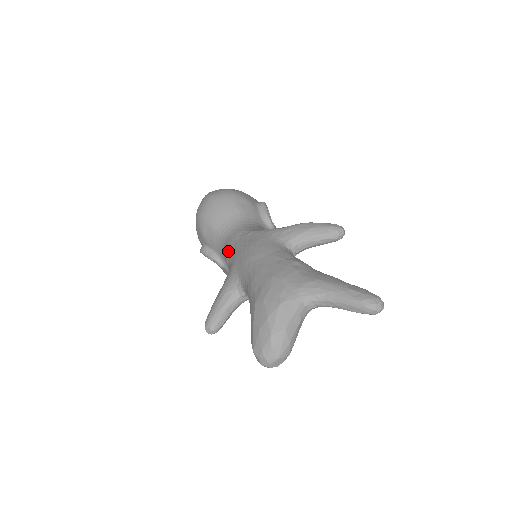
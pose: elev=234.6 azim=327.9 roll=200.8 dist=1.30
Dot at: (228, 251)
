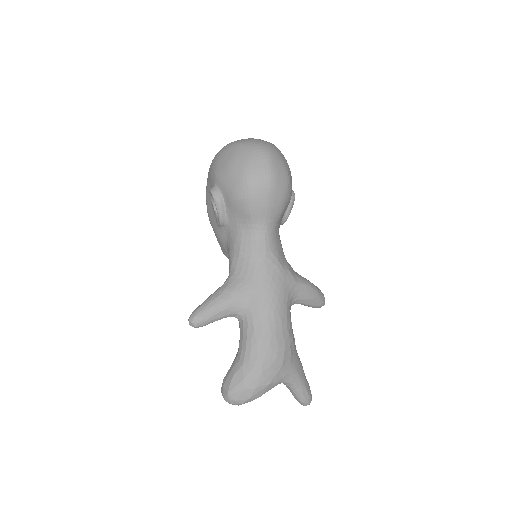
Dot at: (248, 256)
